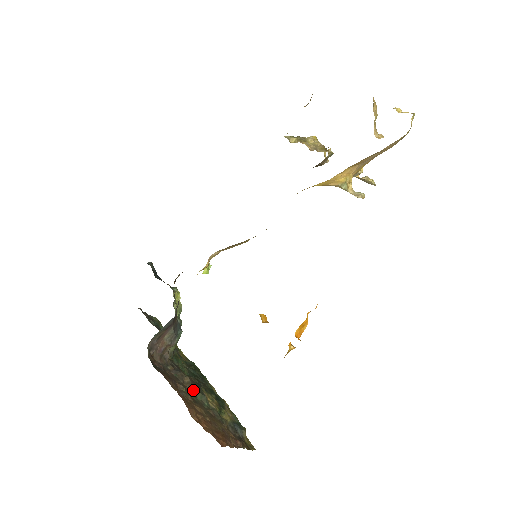
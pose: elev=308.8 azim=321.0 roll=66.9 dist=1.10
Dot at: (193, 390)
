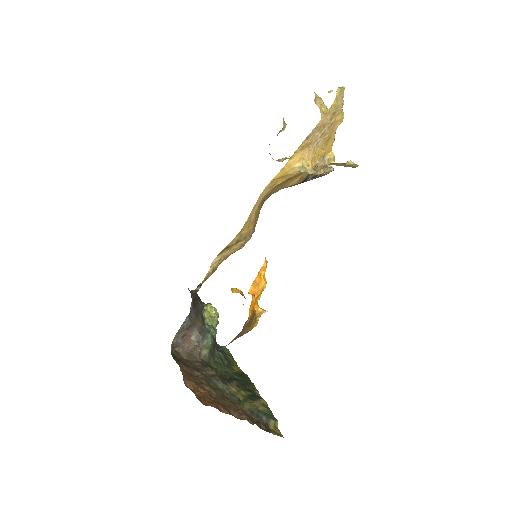
Dot at: (214, 379)
